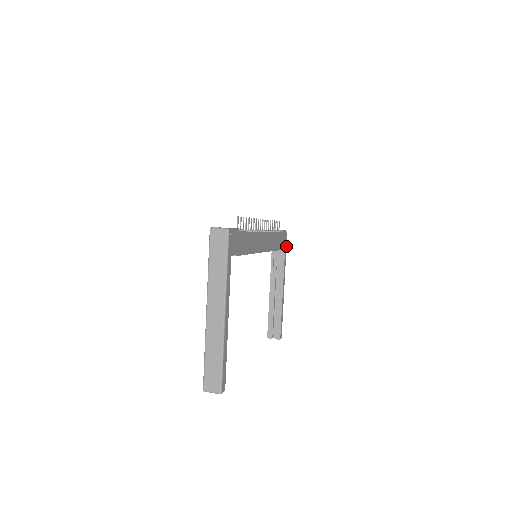
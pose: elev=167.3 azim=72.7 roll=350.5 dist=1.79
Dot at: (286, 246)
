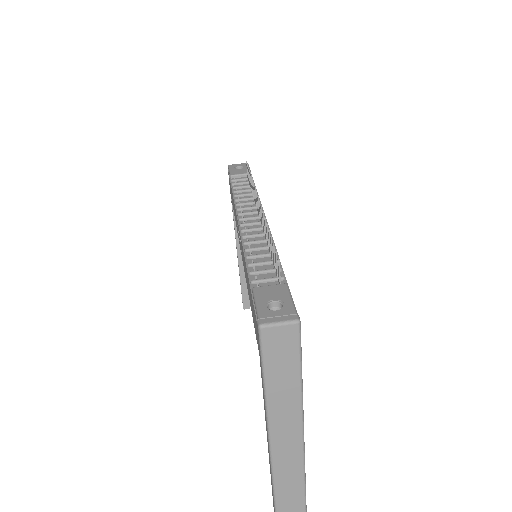
Dot at: occluded
